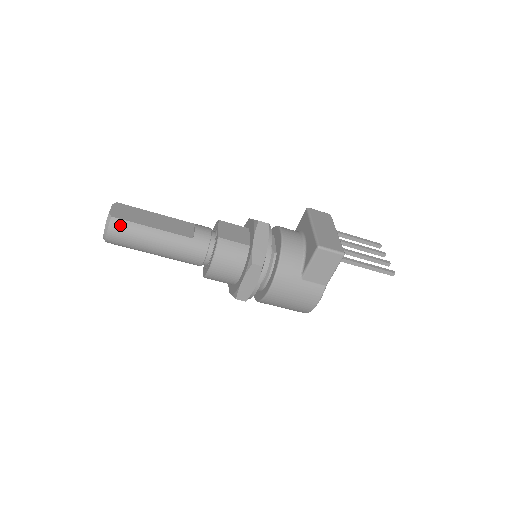
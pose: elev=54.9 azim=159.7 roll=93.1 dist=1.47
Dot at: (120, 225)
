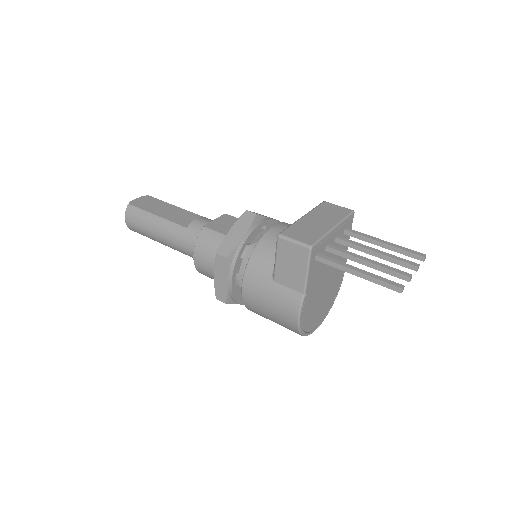
Dot at: (133, 212)
